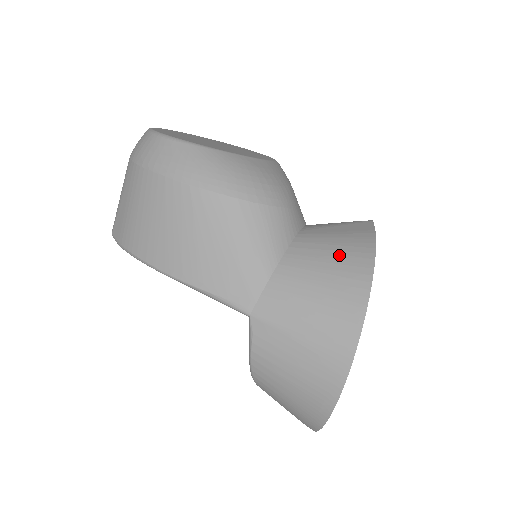
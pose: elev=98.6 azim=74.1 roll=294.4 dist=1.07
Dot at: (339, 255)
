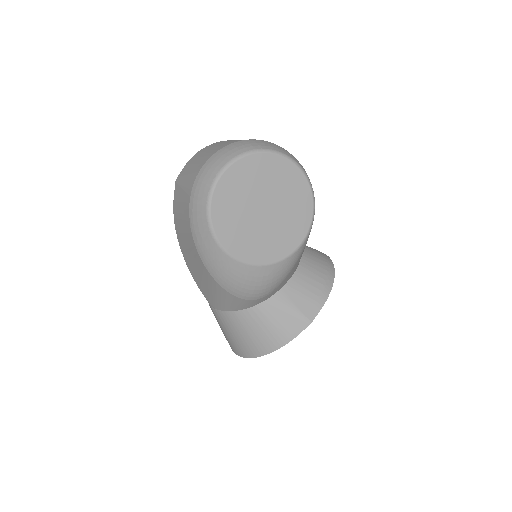
Dot at: (262, 335)
